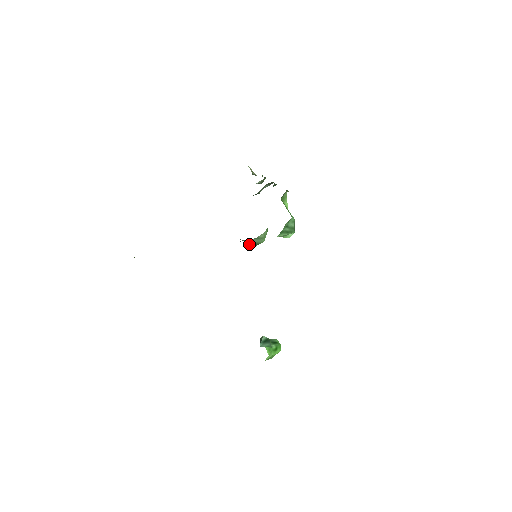
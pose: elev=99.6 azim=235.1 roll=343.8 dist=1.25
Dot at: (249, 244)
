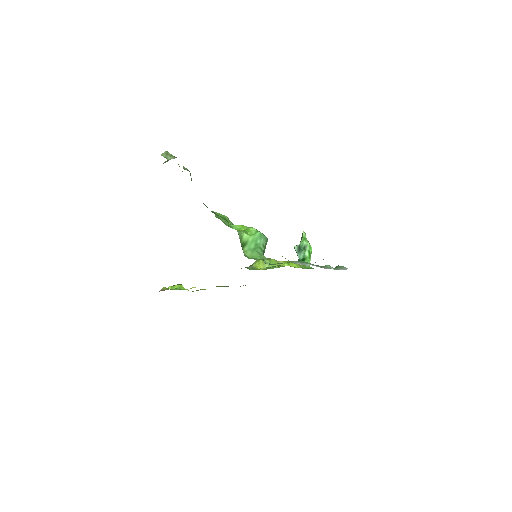
Dot at: occluded
